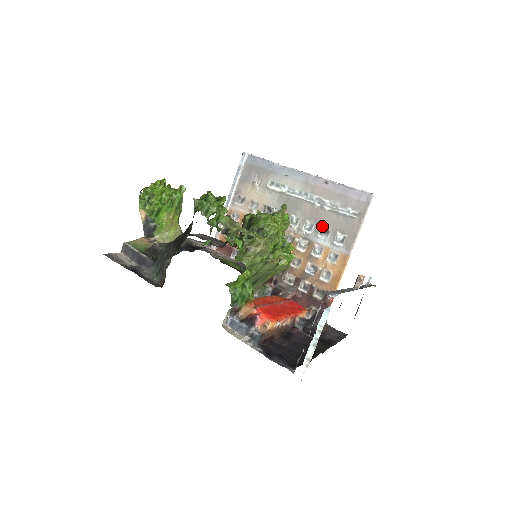
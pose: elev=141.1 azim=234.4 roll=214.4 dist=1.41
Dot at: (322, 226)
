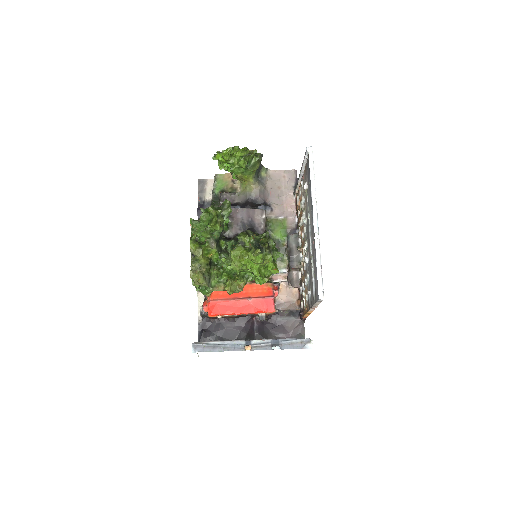
Dot at: (309, 272)
